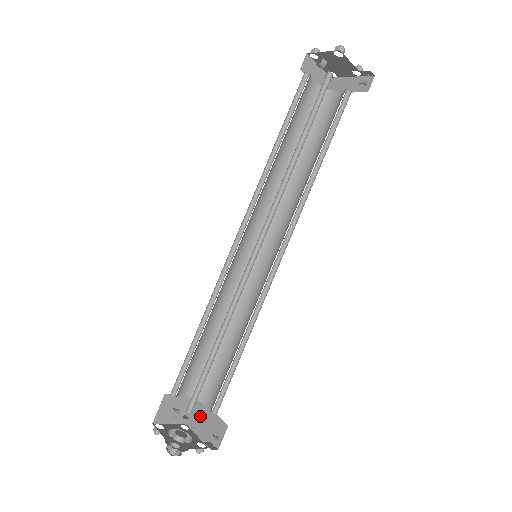
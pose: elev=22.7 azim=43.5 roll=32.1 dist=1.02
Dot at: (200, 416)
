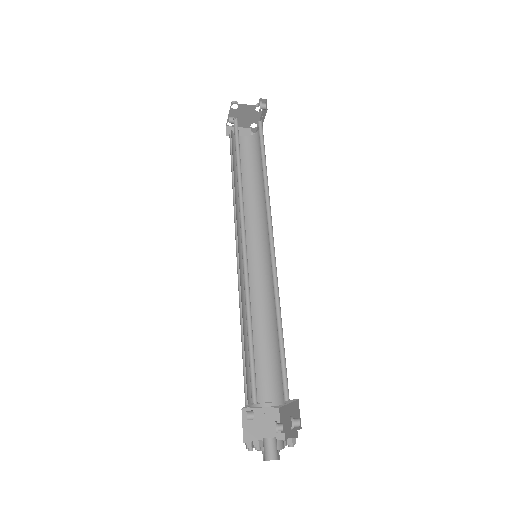
Dot at: (287, 420)
